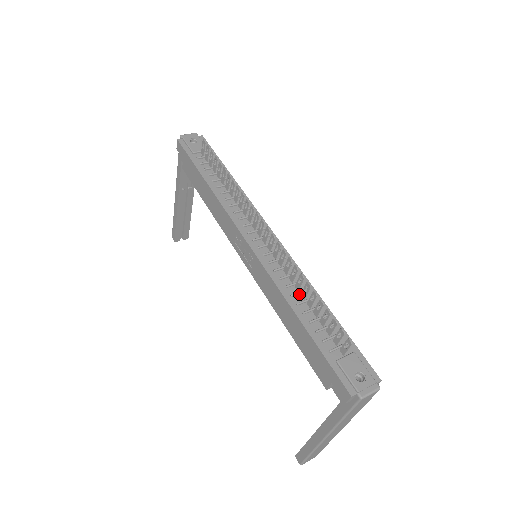
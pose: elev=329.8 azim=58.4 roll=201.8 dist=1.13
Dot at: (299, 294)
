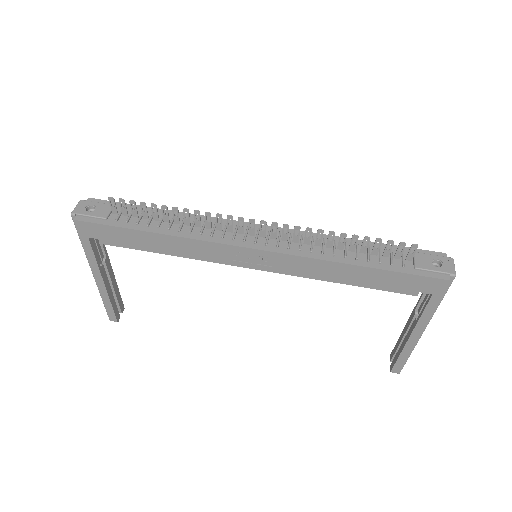
Dot at: (335, 250)
